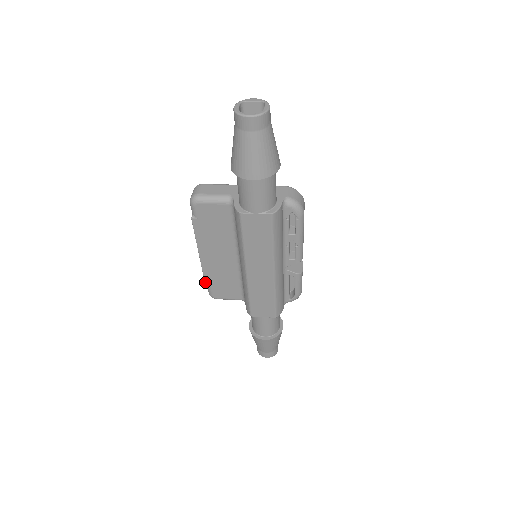
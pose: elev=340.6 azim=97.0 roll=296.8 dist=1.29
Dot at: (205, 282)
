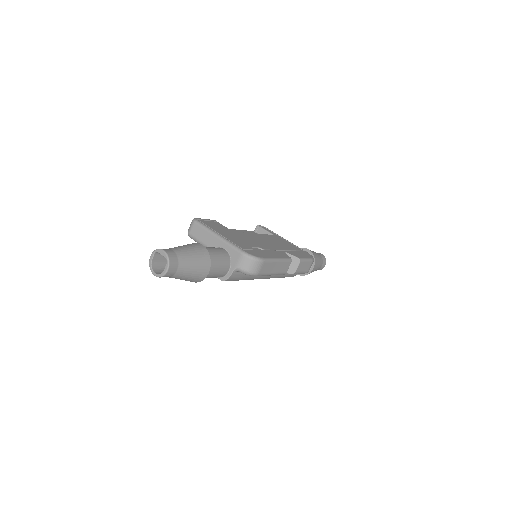
Dot at: occluded
